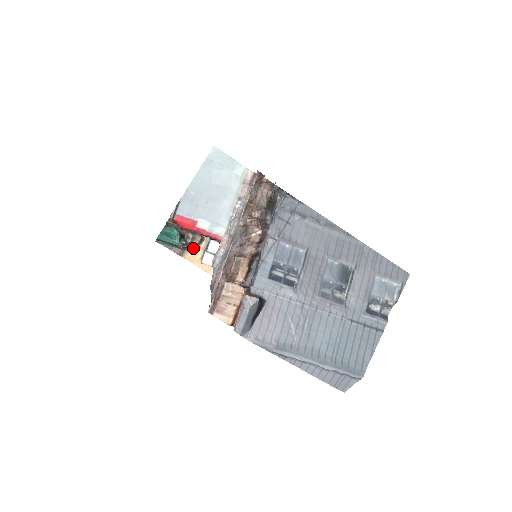
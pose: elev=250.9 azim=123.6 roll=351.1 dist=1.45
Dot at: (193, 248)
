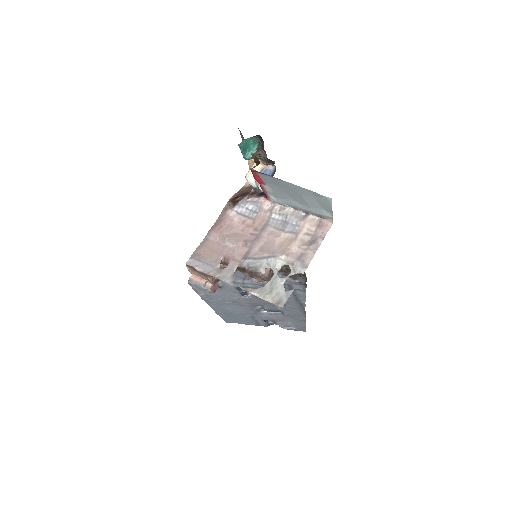
Dot at: occluded
